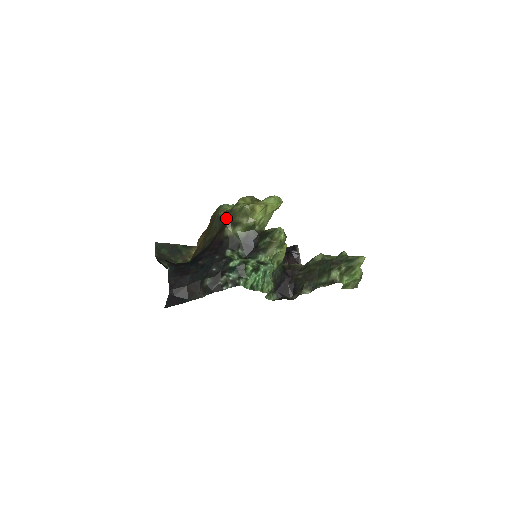
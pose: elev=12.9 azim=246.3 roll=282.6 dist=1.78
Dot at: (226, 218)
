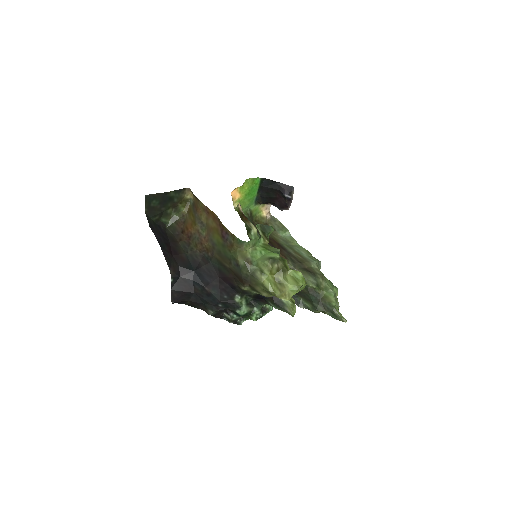
Dot at: (246, 277)
